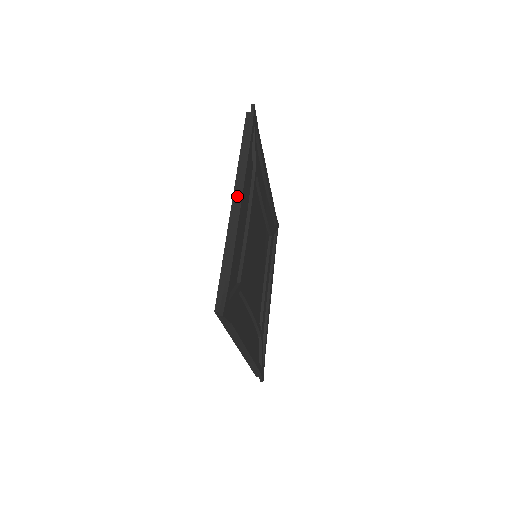
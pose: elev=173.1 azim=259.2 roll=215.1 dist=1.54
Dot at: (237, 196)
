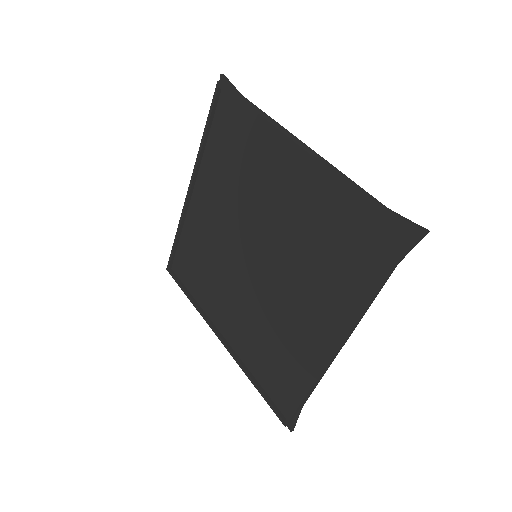
Dot at: (299, 142)
